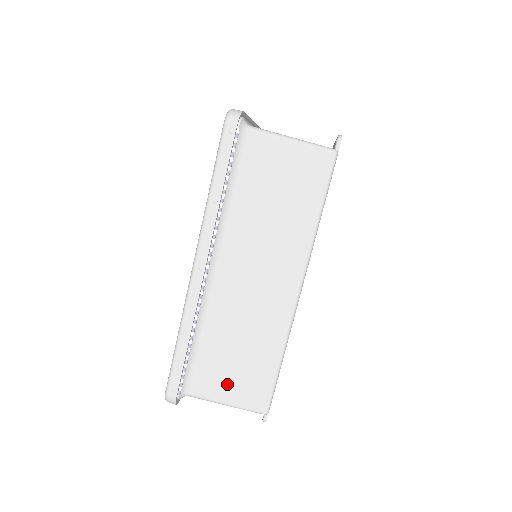
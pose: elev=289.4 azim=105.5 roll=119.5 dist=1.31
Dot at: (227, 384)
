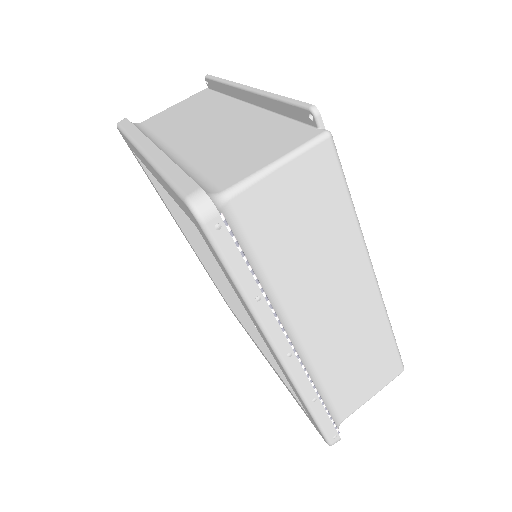
Dot at: (364, 387)
